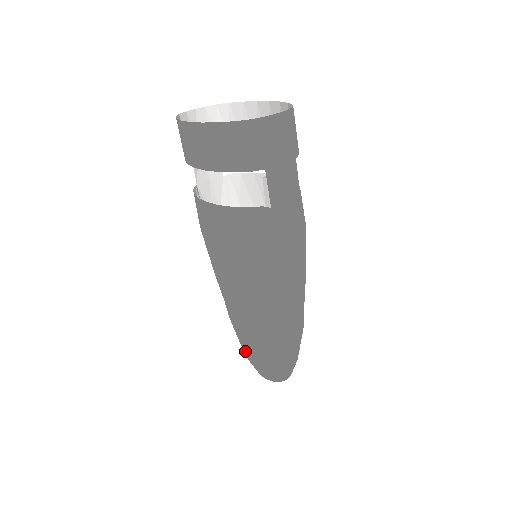
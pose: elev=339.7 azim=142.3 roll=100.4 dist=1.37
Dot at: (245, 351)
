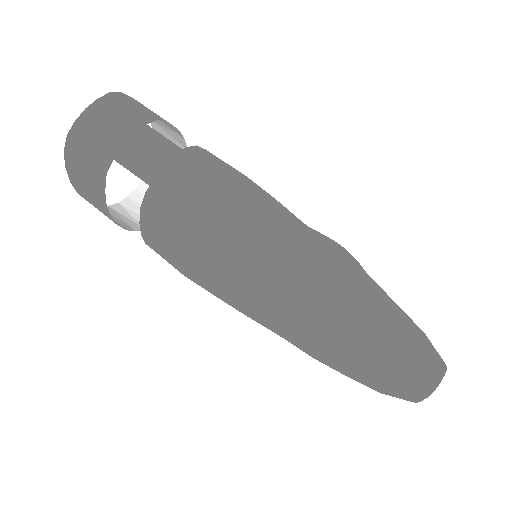
Dot at: occluded
